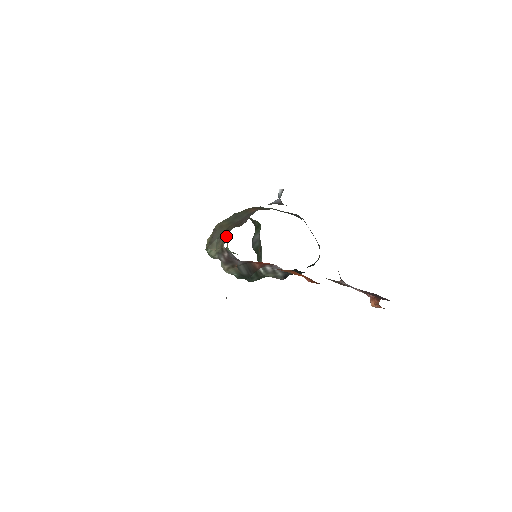
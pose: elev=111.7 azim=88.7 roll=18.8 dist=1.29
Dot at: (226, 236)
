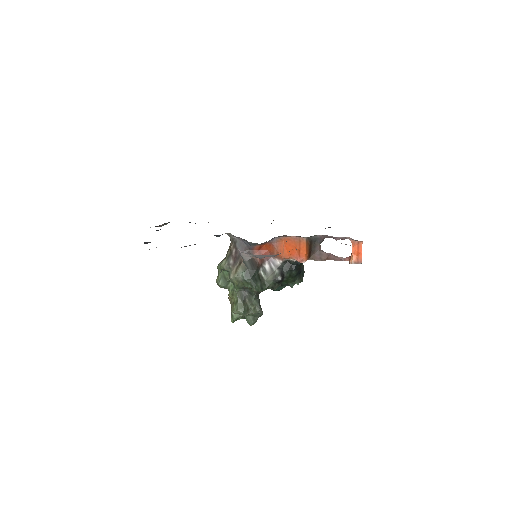
Dot at: occluded
